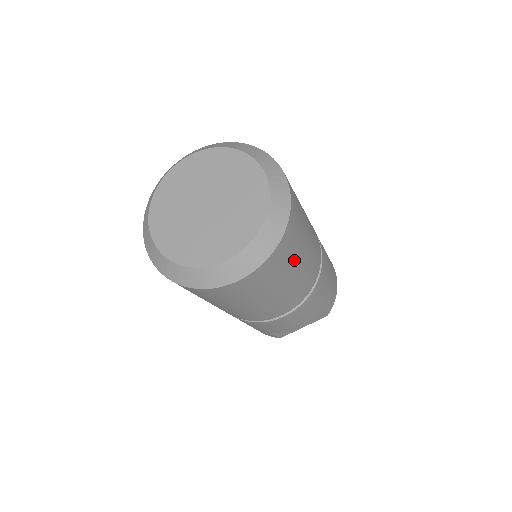
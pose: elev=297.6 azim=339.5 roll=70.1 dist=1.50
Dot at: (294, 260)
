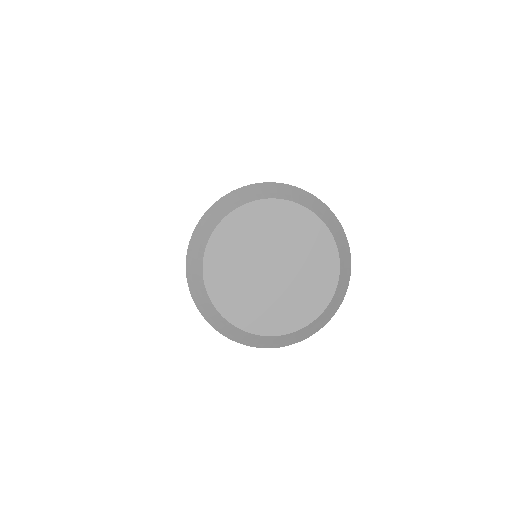
Dot at: occluded
